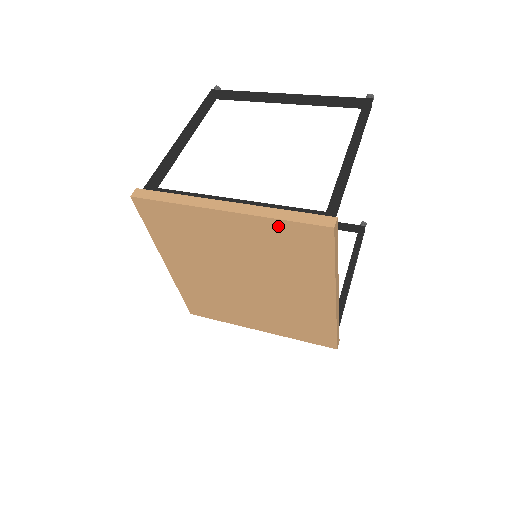
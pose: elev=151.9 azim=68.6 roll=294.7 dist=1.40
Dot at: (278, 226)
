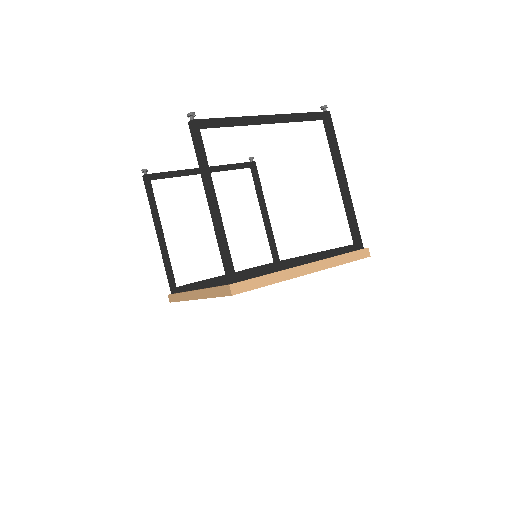
Dot at: occluded
